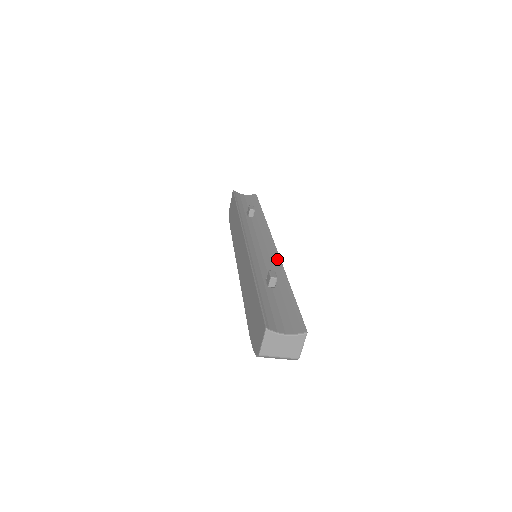
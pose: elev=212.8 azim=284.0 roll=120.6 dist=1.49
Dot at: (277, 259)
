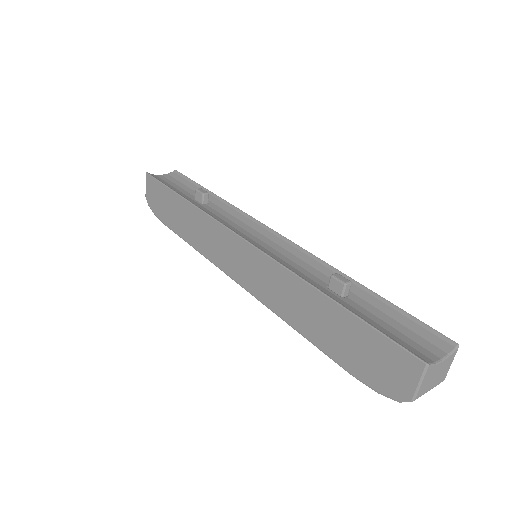
Dot at: (305, 253)
